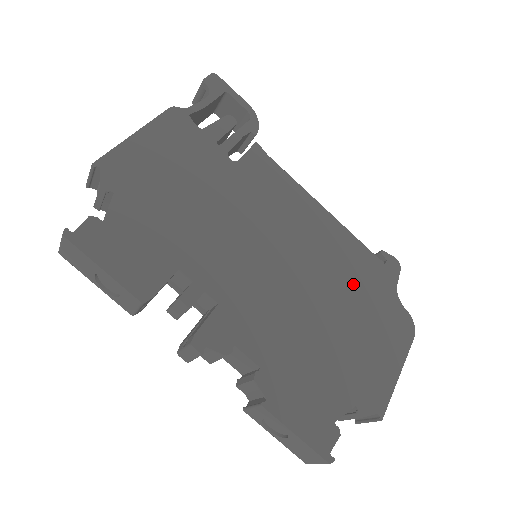
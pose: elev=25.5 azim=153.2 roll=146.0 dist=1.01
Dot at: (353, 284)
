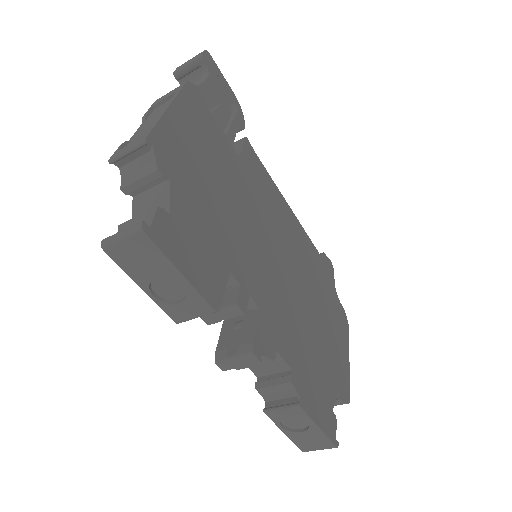
Dot at: (318, 284)
